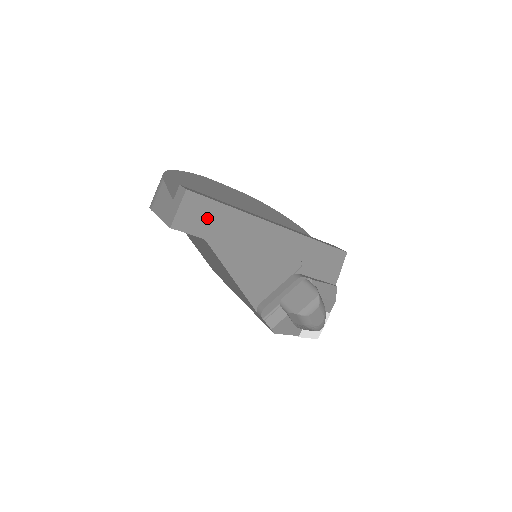
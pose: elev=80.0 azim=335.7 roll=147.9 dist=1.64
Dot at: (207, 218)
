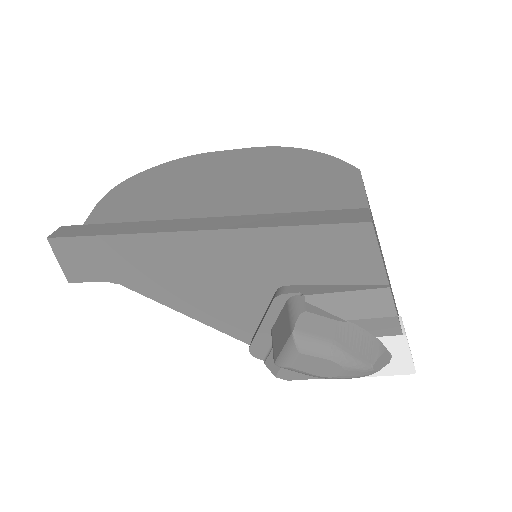
Dot at: (93, 259)
